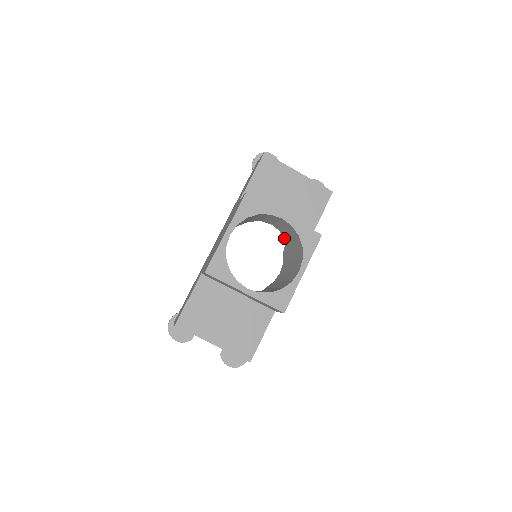
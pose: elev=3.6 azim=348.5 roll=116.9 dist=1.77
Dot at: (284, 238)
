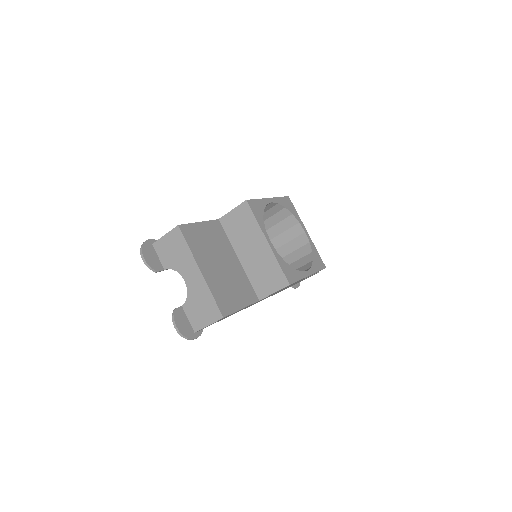
Dot at: occluded
